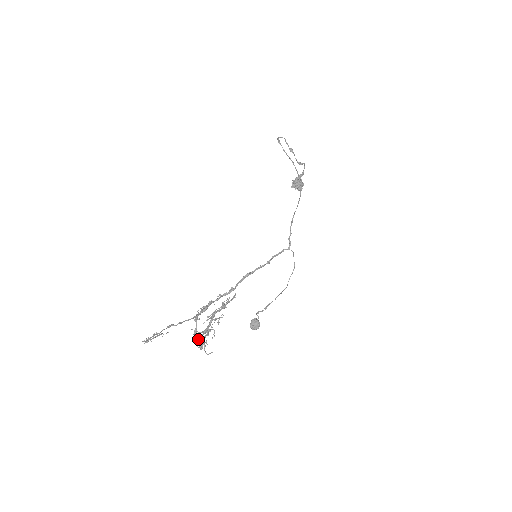
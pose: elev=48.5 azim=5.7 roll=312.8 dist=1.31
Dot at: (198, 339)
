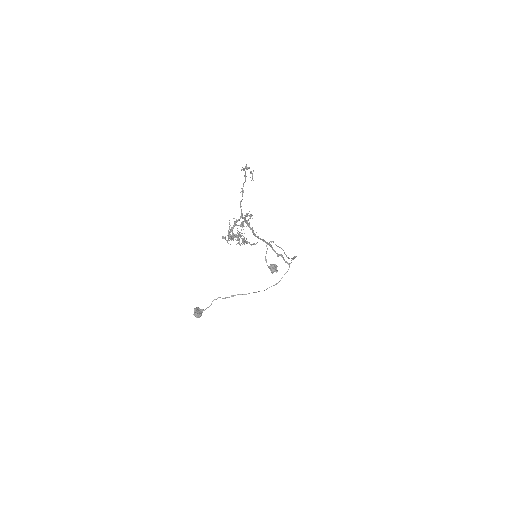
Dot at: (238, 225)
